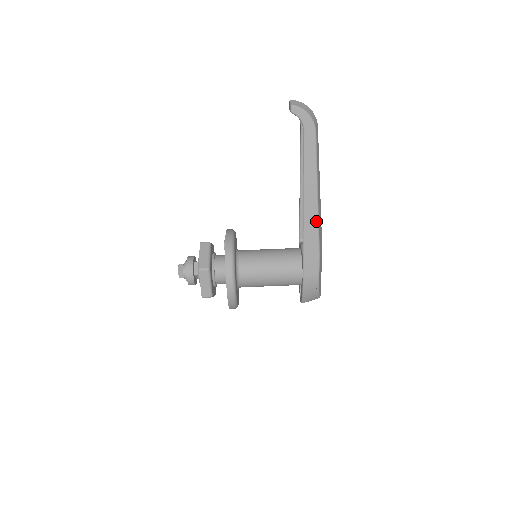
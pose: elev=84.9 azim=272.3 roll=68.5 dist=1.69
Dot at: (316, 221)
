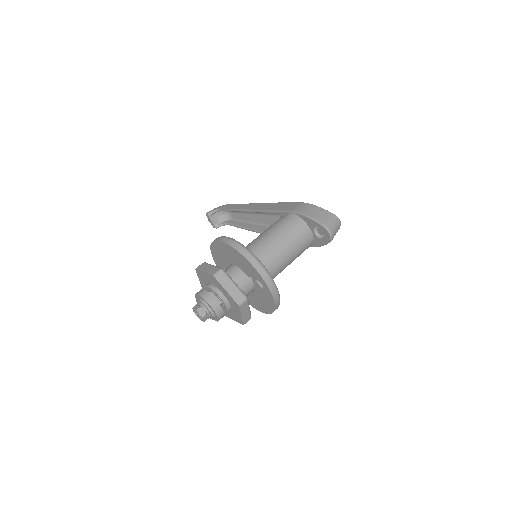
Dot at: (265, 204)
